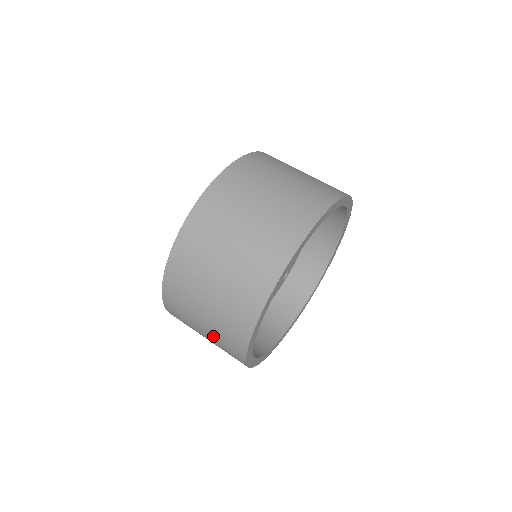
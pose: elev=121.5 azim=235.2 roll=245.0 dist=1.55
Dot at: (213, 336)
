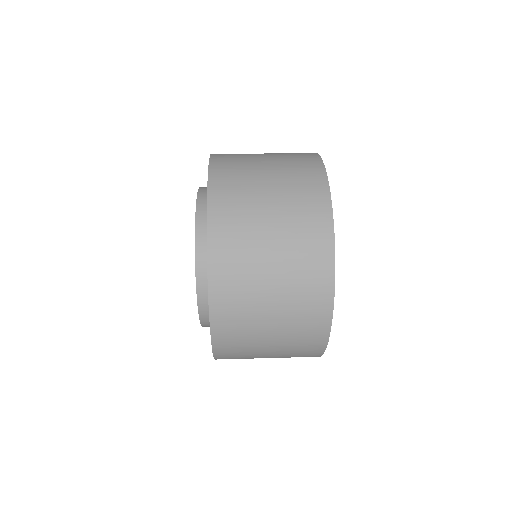
Dot at: (283, 349)
